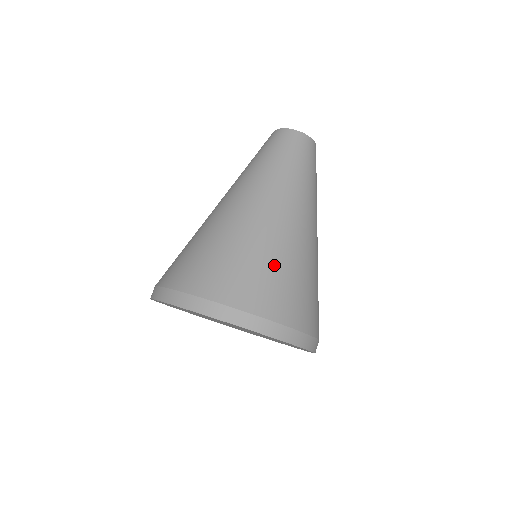
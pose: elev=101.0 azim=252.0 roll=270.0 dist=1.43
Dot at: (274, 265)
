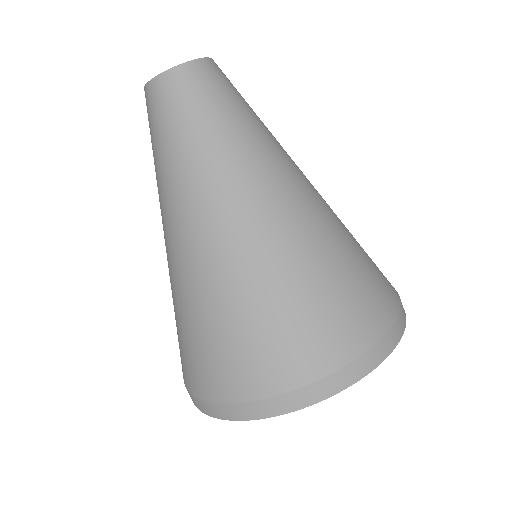
Dot at: (285, 300)
